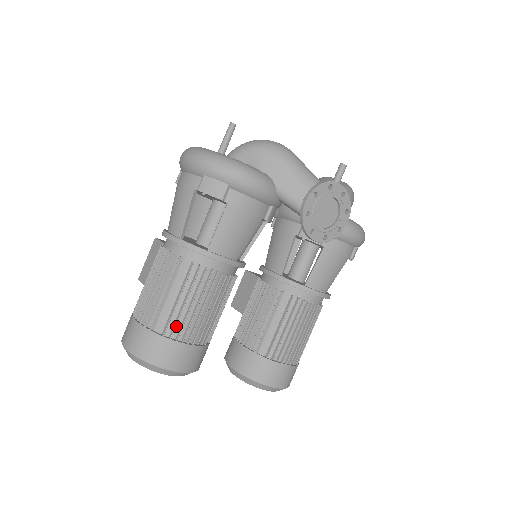
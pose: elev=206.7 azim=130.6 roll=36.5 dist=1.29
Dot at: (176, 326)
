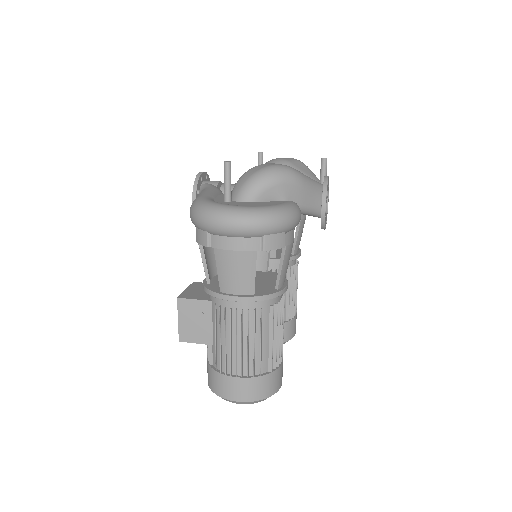
Dot at: (274, 358)
